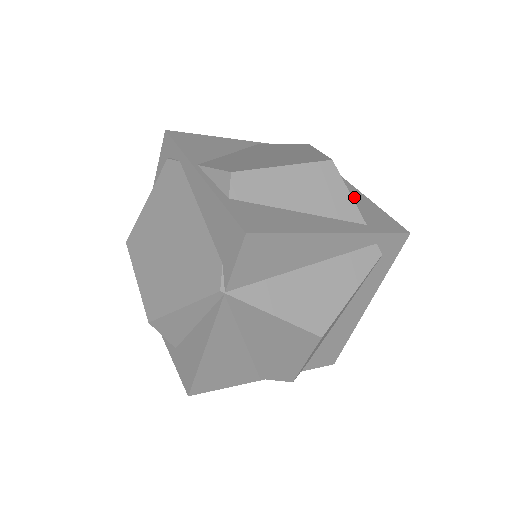
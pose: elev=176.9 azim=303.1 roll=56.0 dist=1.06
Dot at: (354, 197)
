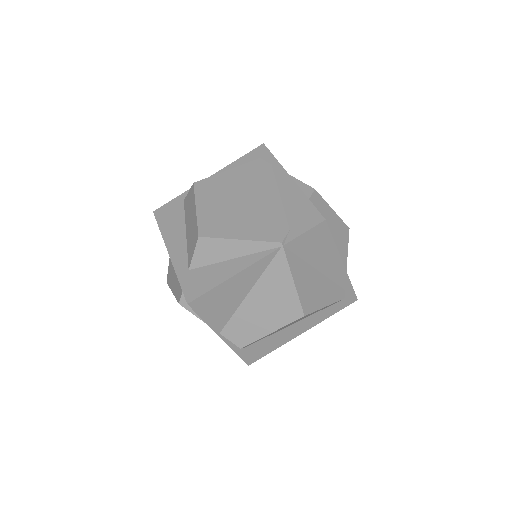
Dot at: occluded
